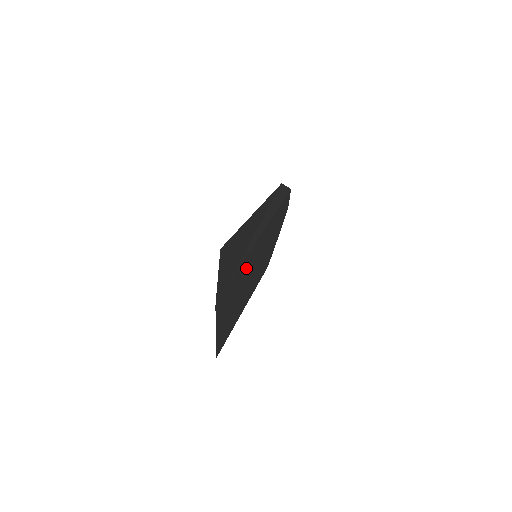
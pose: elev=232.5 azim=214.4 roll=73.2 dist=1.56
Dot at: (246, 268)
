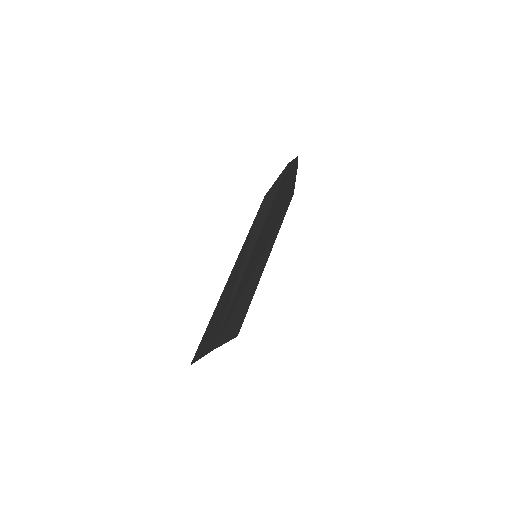
Dot at: (245, 280)
